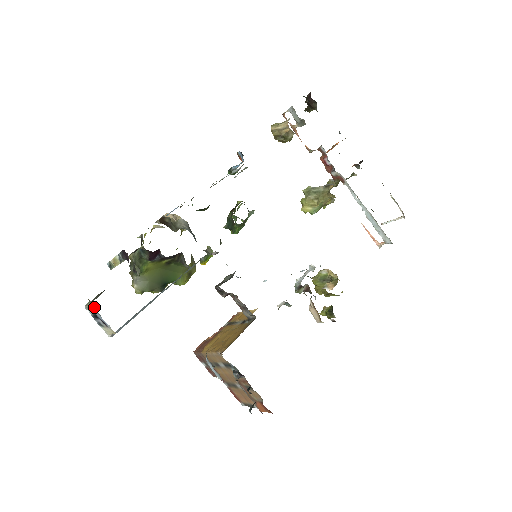
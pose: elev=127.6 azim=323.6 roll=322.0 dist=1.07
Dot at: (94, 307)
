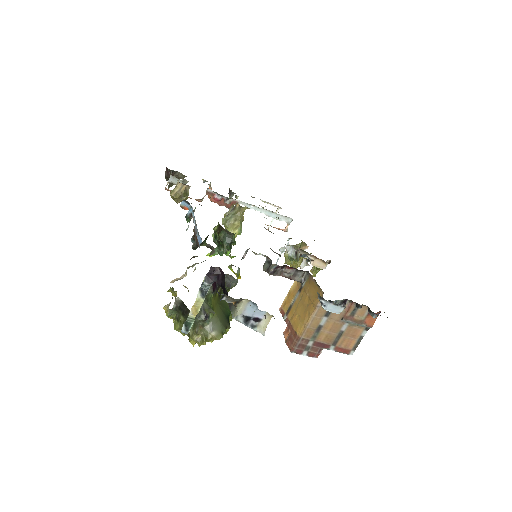
Dot at: (247, 300)
